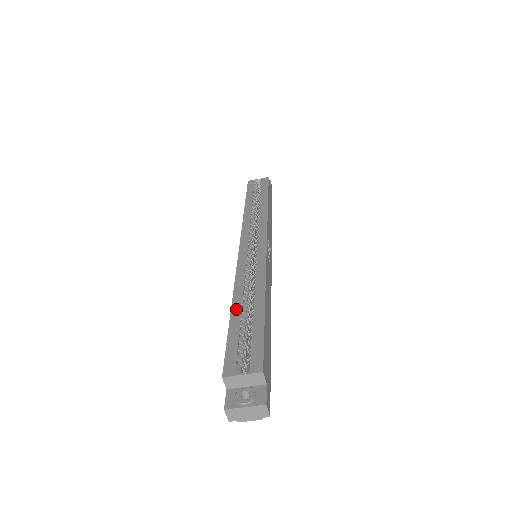
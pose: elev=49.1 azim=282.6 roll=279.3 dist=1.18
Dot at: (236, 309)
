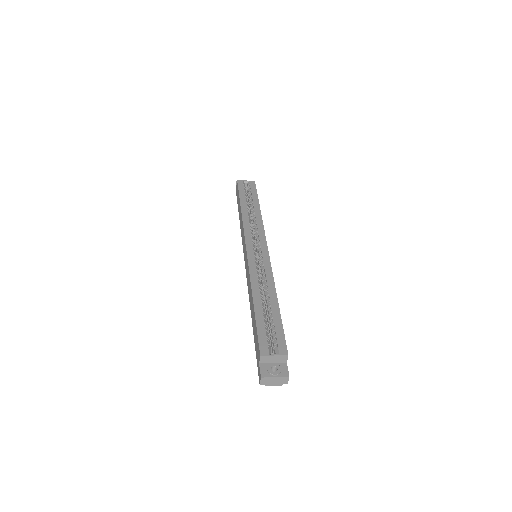
Dot at: (257, 303)
